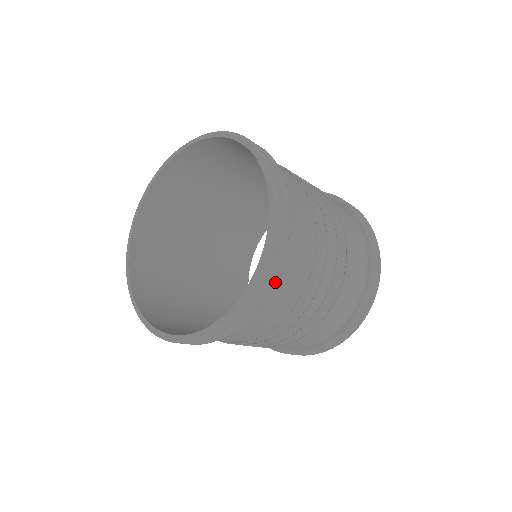
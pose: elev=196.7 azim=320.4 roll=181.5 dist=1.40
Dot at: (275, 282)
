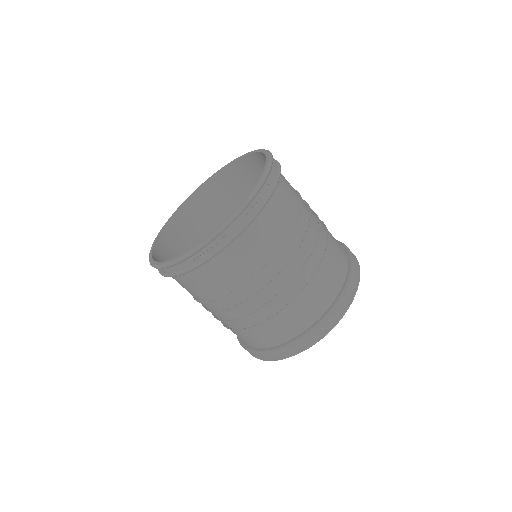
Dot at: (245, 235)
